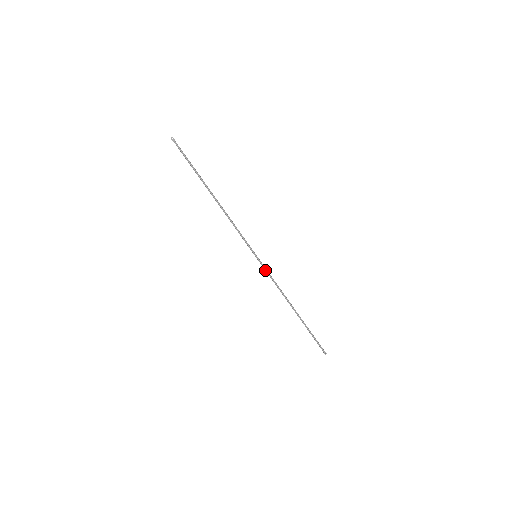
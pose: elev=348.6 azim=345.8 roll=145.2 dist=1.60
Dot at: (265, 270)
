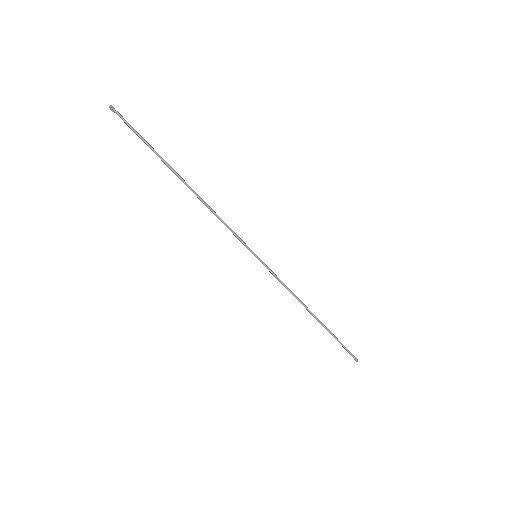
Dot at: (271, 272)
